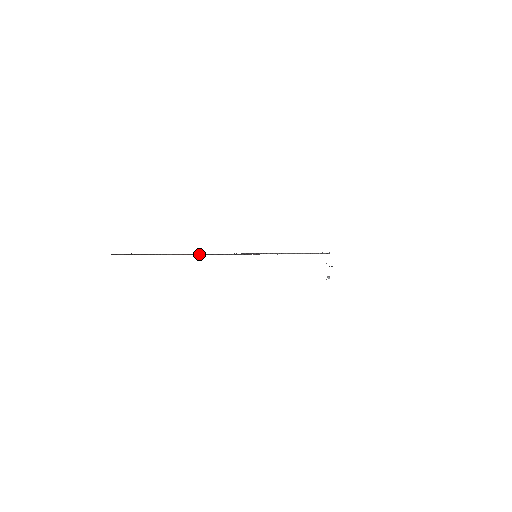
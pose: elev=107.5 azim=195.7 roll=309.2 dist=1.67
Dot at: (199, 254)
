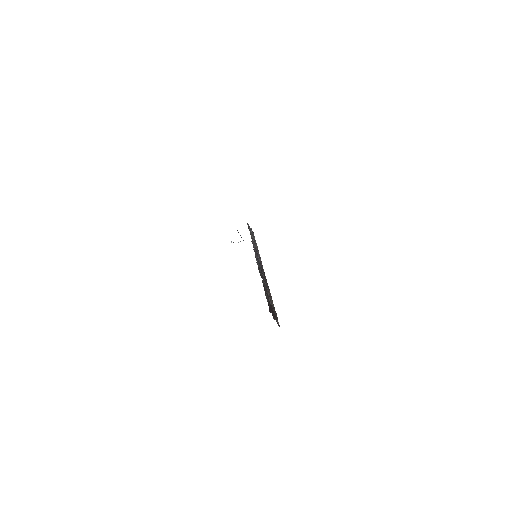
Dot at: occluded
